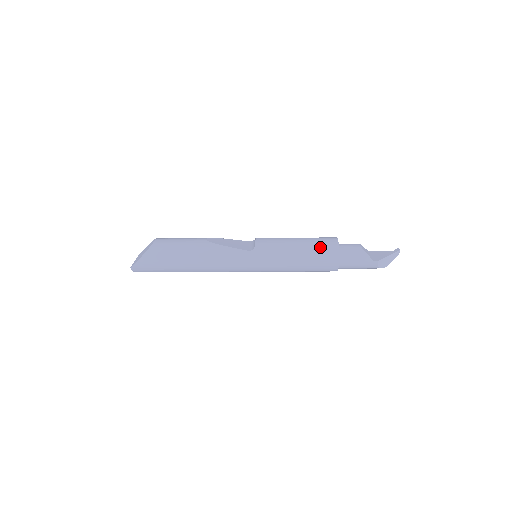
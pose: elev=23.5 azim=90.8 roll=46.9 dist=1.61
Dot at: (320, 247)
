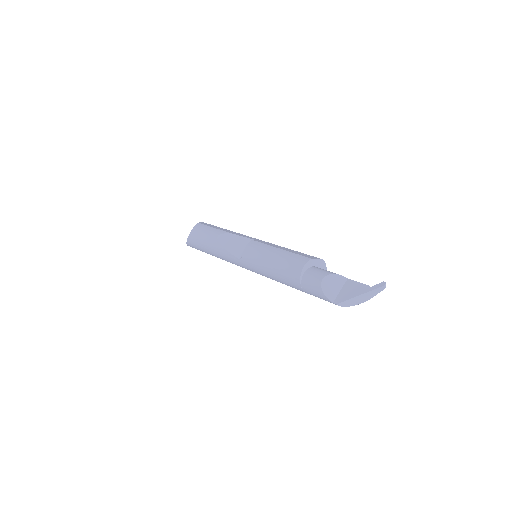
Dot at: (285, 273)
